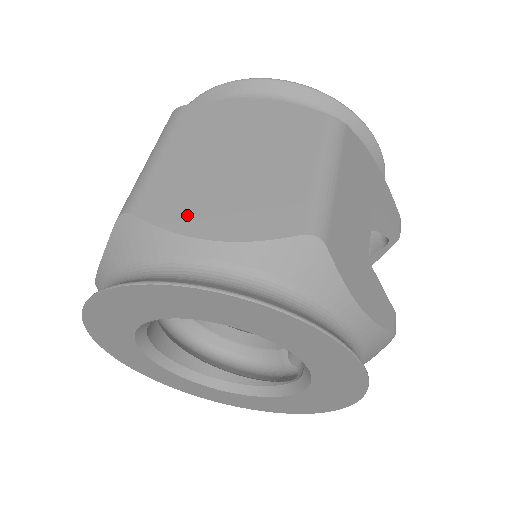
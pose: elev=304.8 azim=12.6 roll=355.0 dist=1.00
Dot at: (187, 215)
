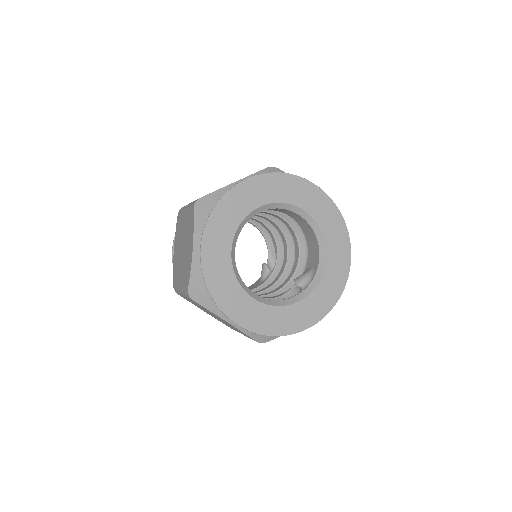
Dot at: occluded
